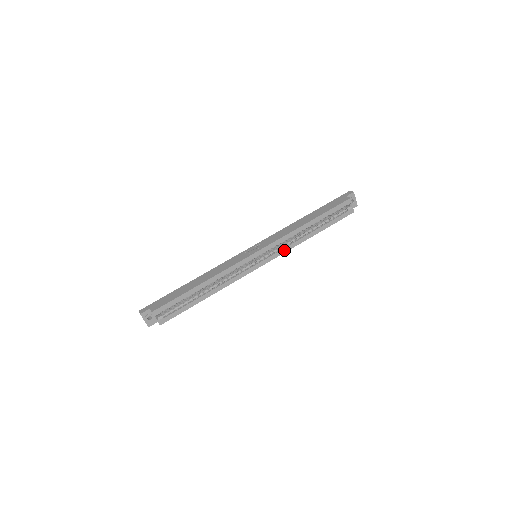
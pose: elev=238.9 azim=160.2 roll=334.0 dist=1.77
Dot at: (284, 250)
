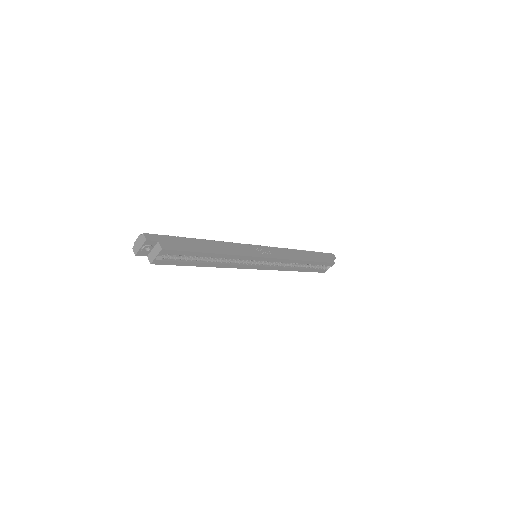
Dot at: (276, 268)
